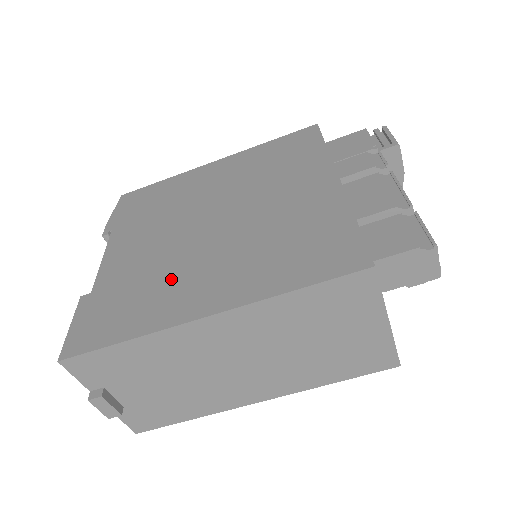
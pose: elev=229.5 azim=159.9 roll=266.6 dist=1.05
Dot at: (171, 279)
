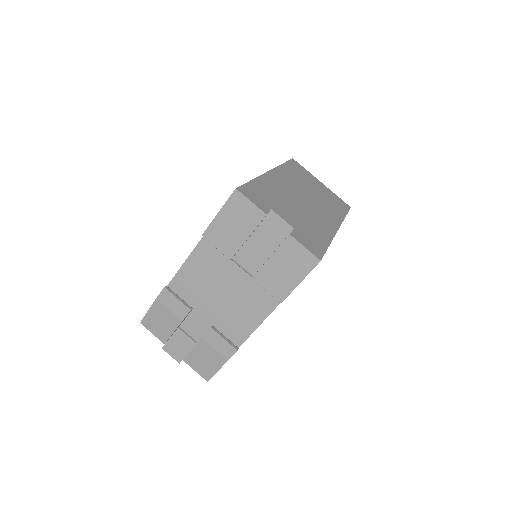
Dot at: occluded
